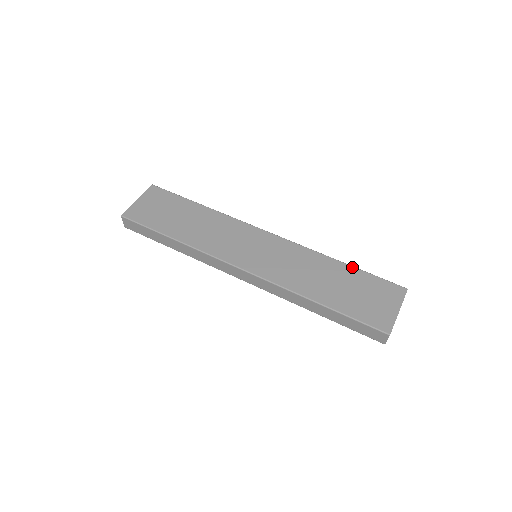
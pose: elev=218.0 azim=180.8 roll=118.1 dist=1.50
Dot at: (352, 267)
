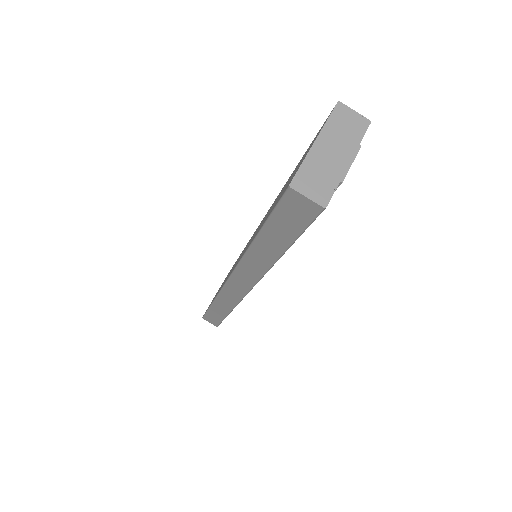
Dot at: (298, 163)
